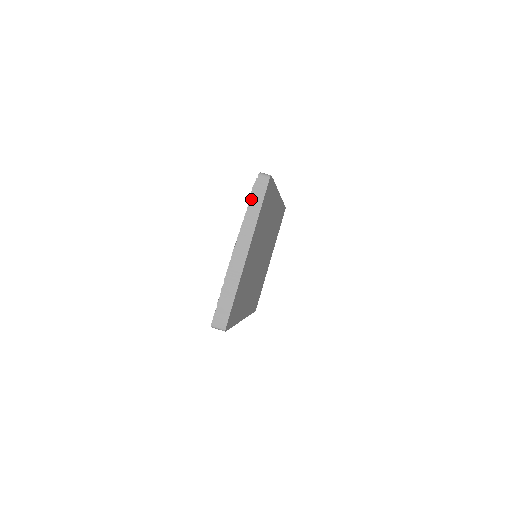
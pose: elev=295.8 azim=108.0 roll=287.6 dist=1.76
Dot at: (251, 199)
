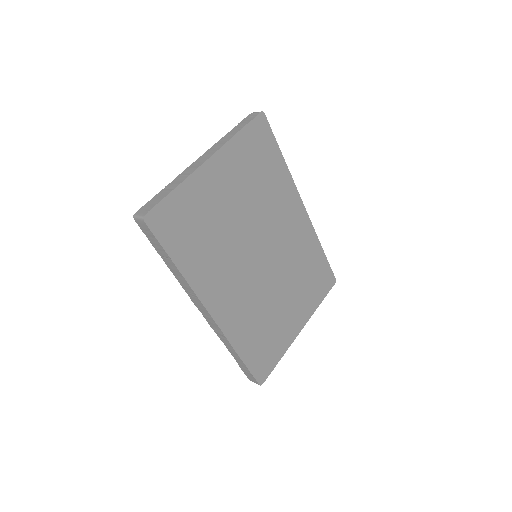
Dot at: (236, 127)
